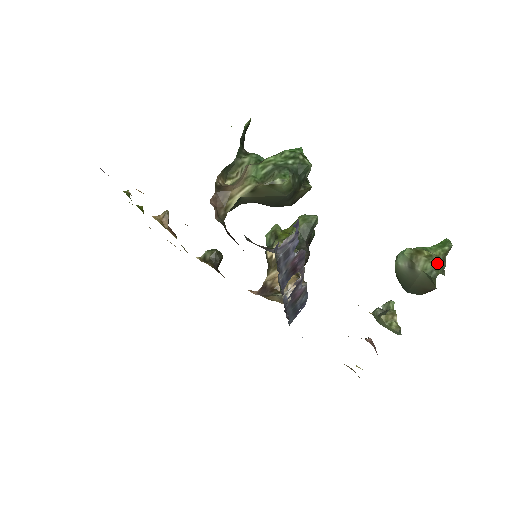
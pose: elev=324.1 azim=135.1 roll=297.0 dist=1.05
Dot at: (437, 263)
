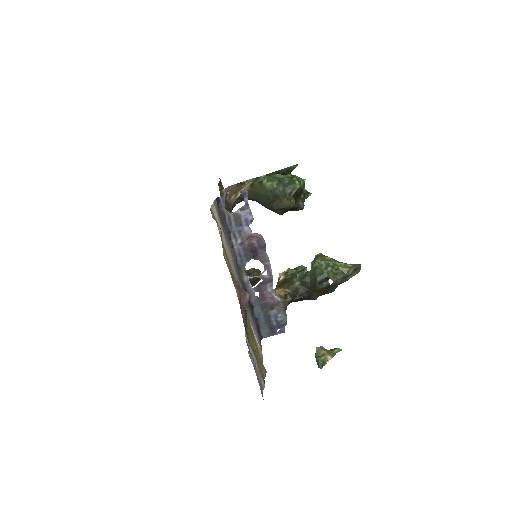
Dot at: (324, 261)
